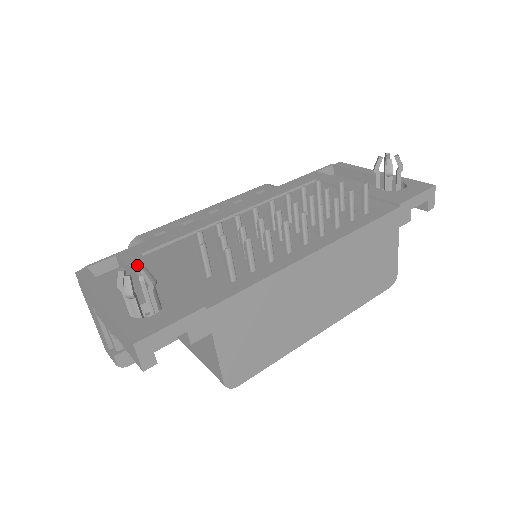
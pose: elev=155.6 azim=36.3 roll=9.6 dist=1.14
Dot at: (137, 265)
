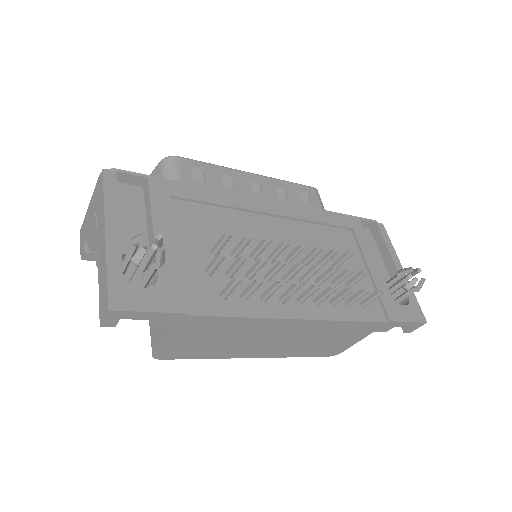
Dot at: (159, 239)
